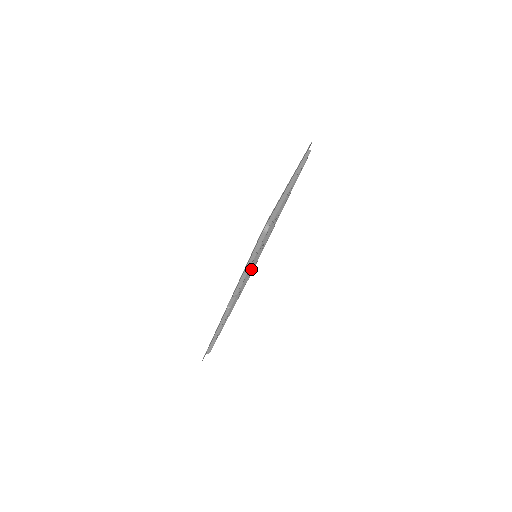
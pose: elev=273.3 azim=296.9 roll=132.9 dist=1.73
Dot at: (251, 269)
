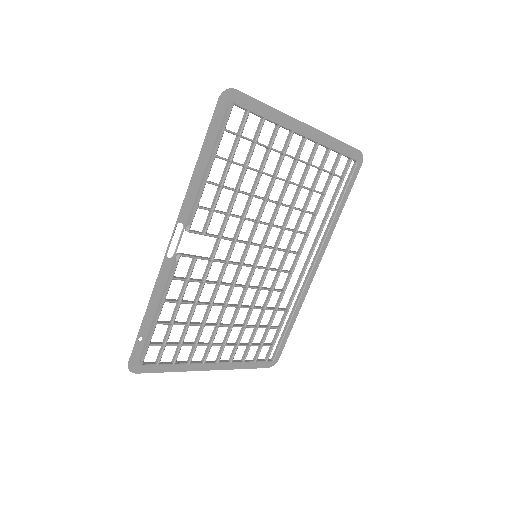
Dot at: (242, 264)
